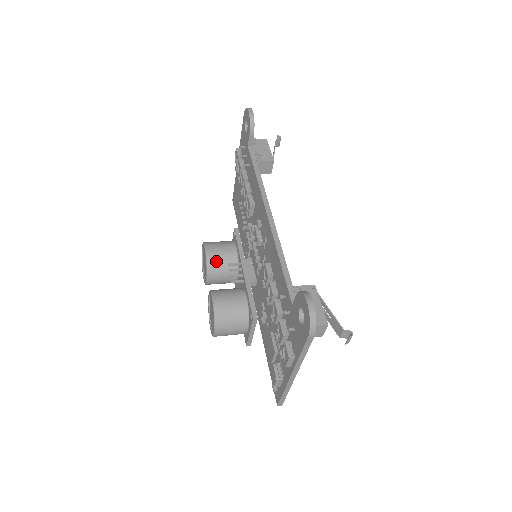
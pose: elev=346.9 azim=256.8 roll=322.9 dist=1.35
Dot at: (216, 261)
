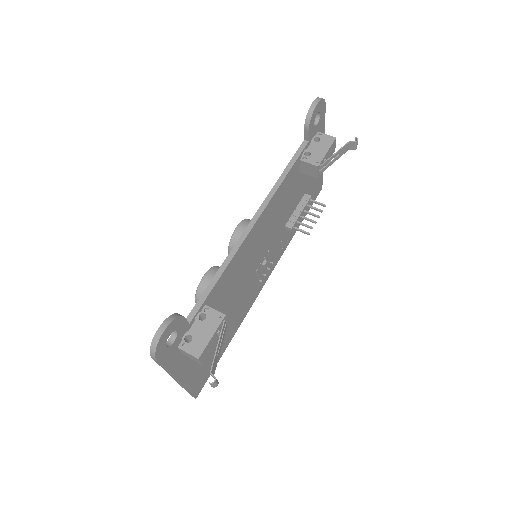
Dot at: occluded
